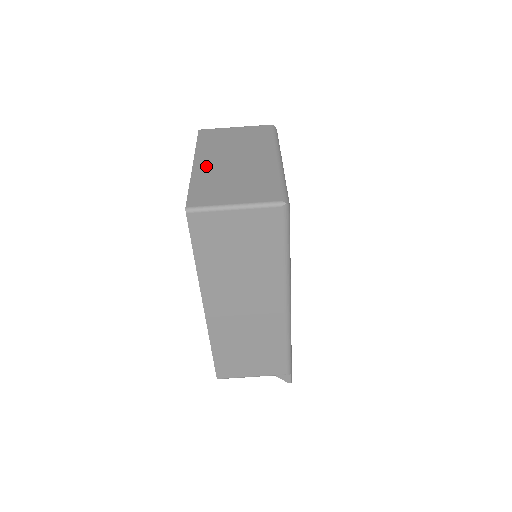
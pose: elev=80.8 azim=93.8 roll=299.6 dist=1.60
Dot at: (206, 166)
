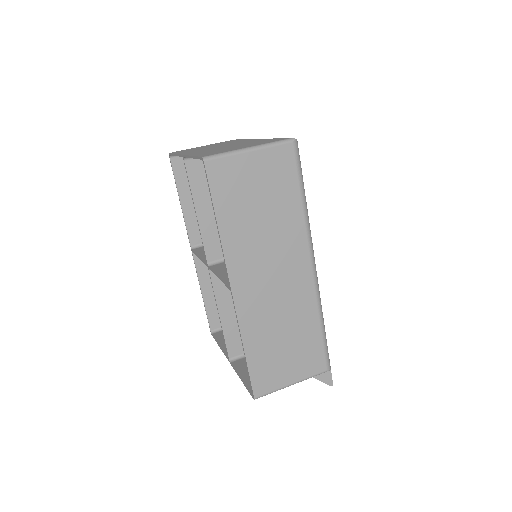
Dot at: occluded
